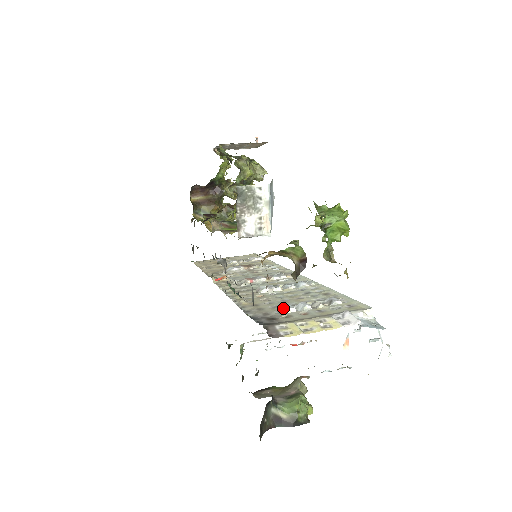
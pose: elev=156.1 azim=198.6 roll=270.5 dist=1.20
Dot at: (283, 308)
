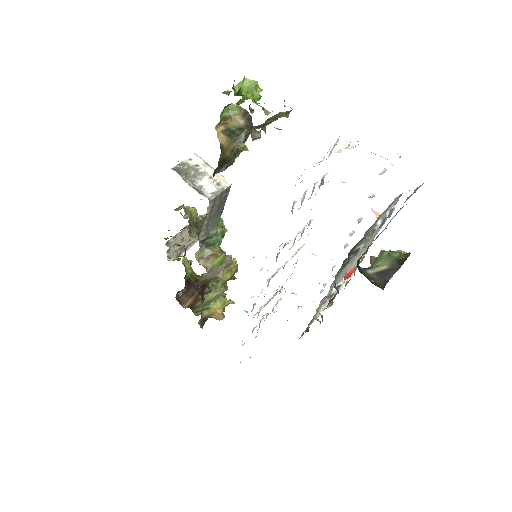
Dot at: (292, 211)
